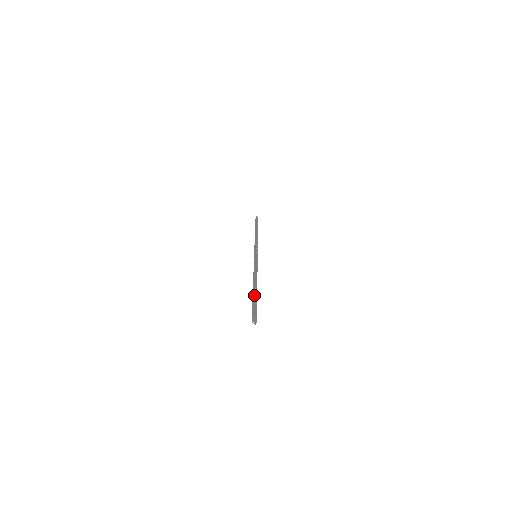
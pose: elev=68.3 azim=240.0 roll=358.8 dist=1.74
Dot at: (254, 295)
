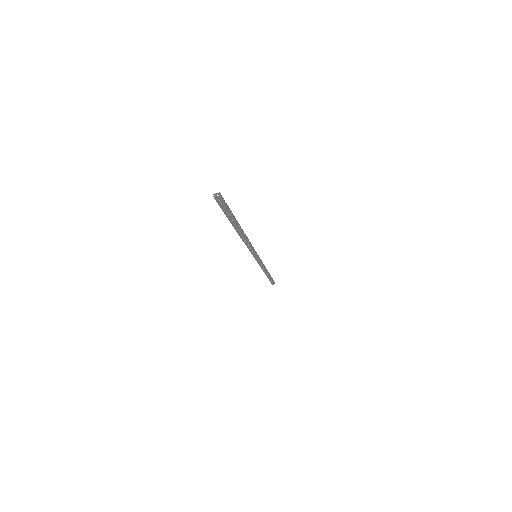
Dot at: (231, 220)
